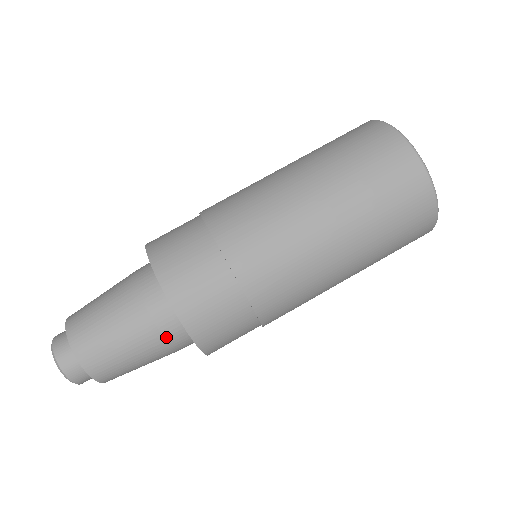
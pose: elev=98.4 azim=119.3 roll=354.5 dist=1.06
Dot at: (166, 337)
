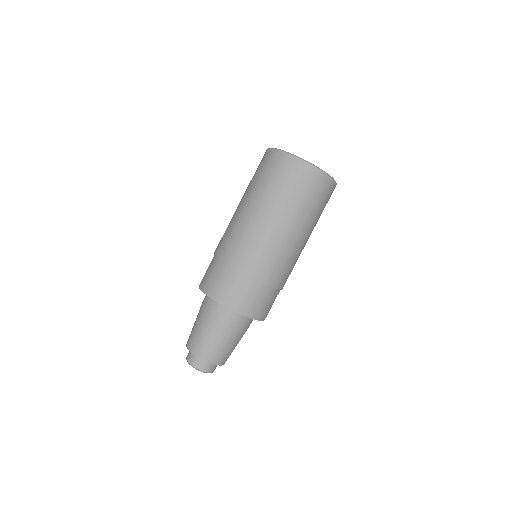
Dot at: (246, 327)
